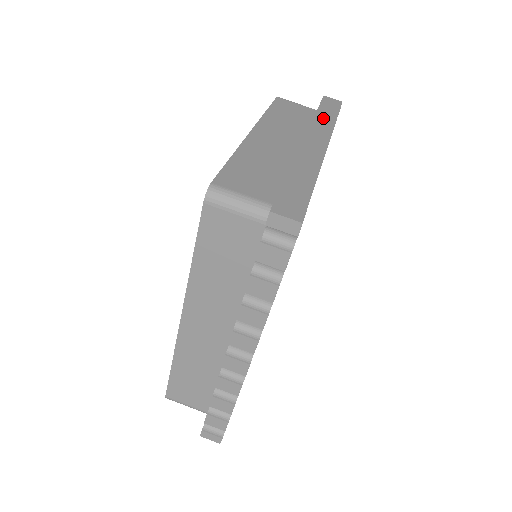
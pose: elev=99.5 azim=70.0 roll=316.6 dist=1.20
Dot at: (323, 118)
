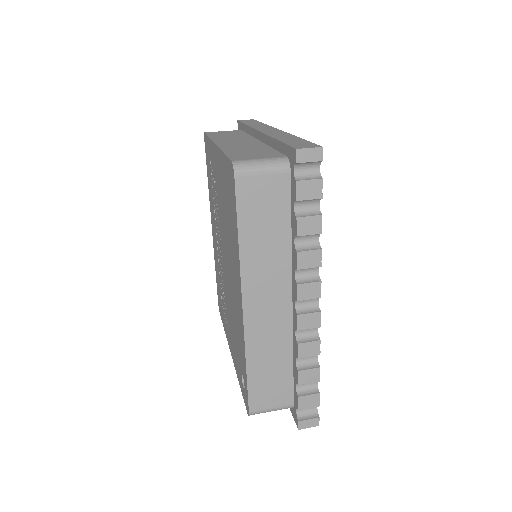
Dot at: (255, 125)
